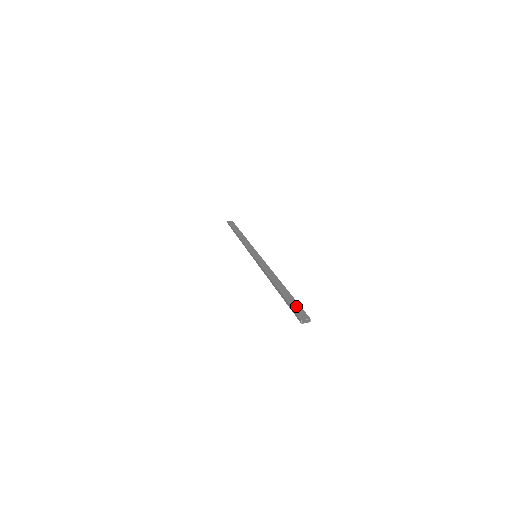
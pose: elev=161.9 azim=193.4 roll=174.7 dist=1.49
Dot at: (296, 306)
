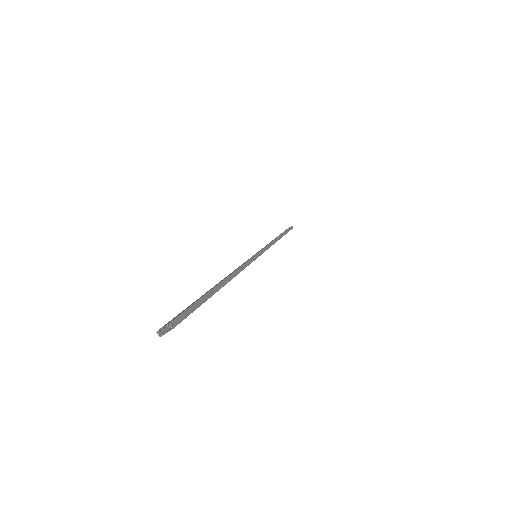
Dot at: (185, 309)
